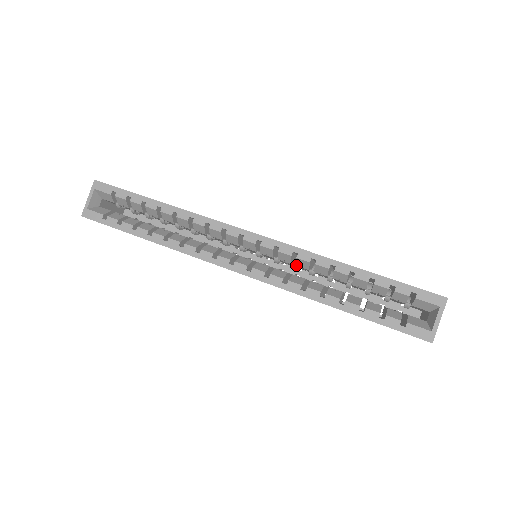
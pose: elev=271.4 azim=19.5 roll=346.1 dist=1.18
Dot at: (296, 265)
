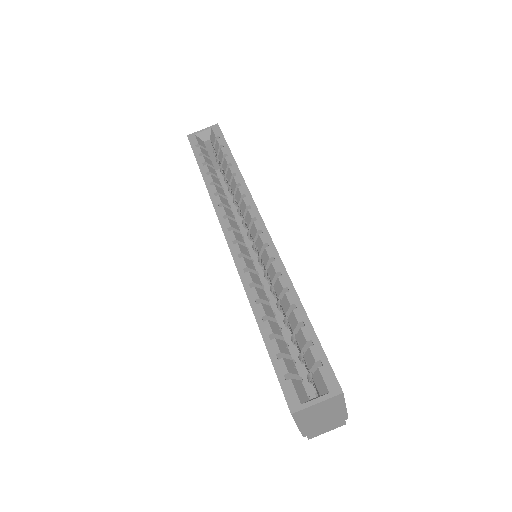
Dot at: (267, 271)
